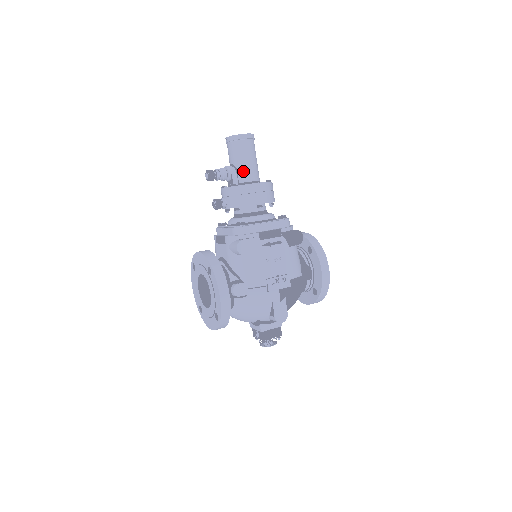
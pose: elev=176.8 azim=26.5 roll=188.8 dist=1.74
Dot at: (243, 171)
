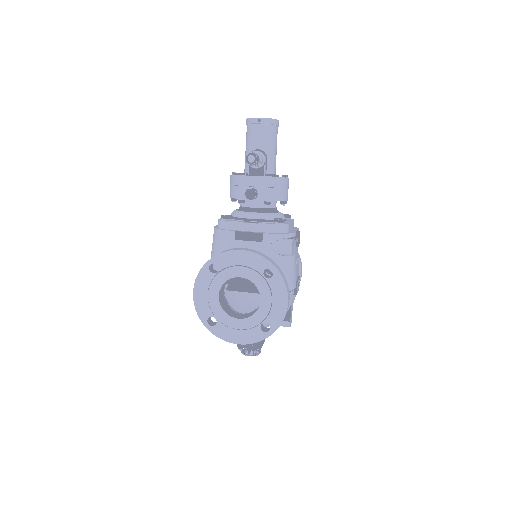
Dot at: (272, 161)
